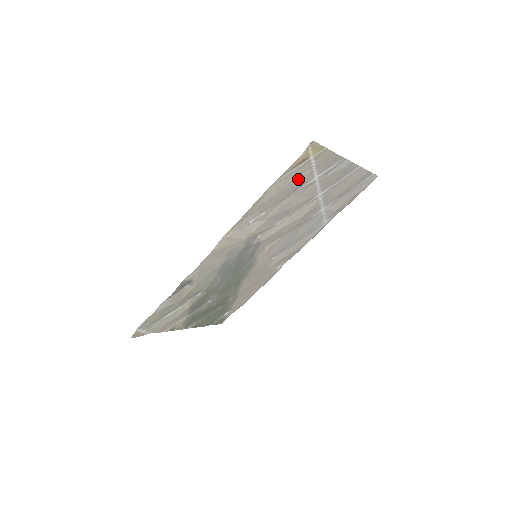
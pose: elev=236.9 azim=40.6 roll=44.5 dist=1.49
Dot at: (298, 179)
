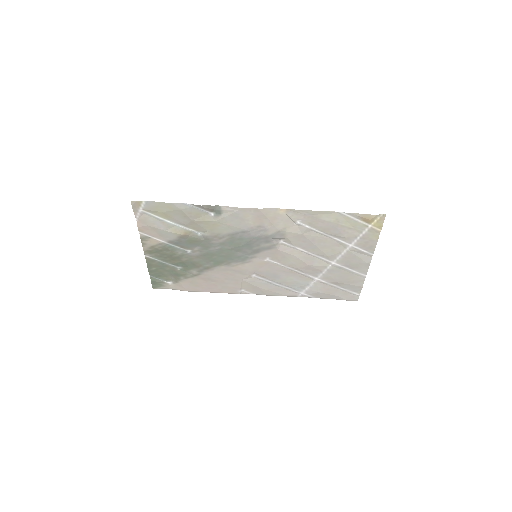
Dot at: (348, 230)
